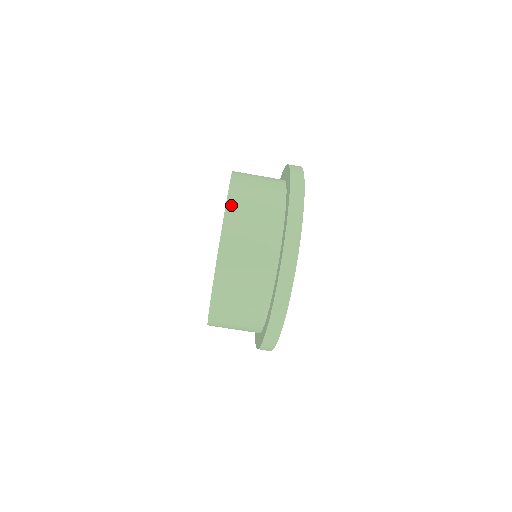
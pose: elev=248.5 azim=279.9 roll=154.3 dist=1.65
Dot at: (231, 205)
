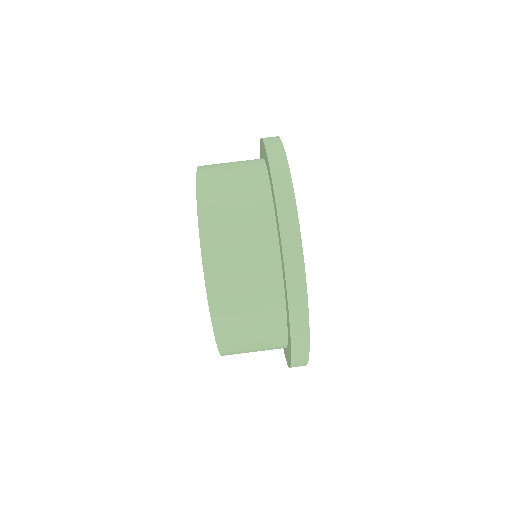
Dot at: (203, 168)
